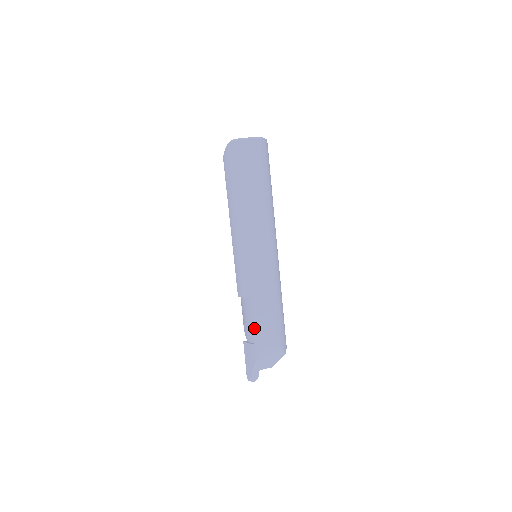
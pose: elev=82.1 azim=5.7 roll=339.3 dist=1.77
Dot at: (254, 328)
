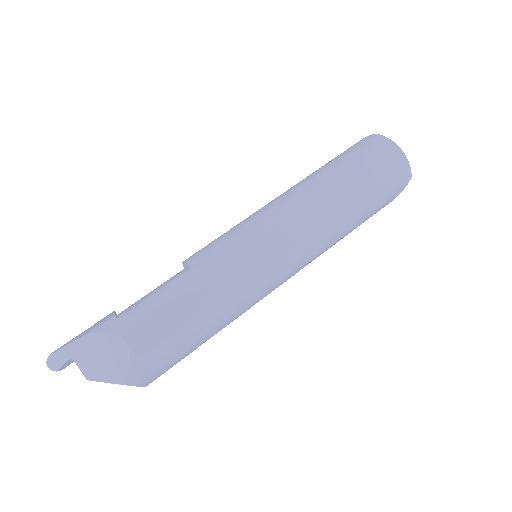
Dot at: (143, 299)
